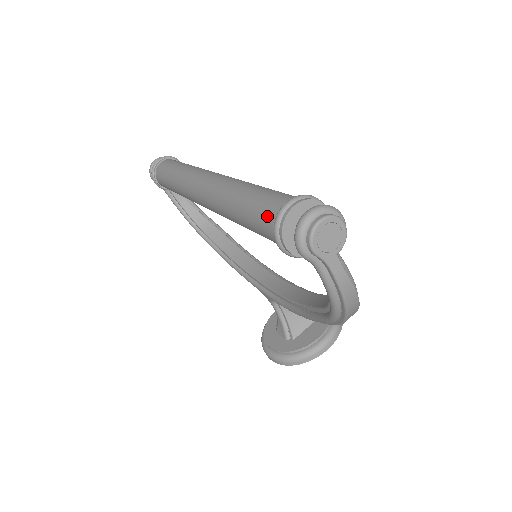
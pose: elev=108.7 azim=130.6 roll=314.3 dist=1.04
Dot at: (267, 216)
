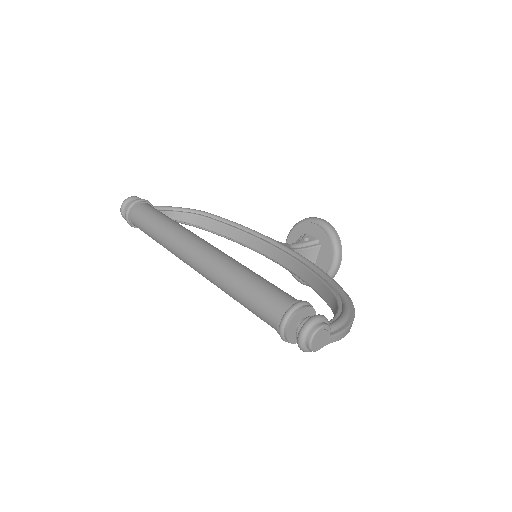
Dot at: (271, 326)
